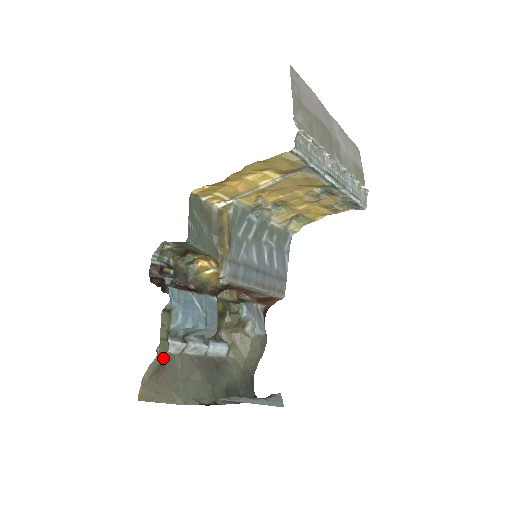
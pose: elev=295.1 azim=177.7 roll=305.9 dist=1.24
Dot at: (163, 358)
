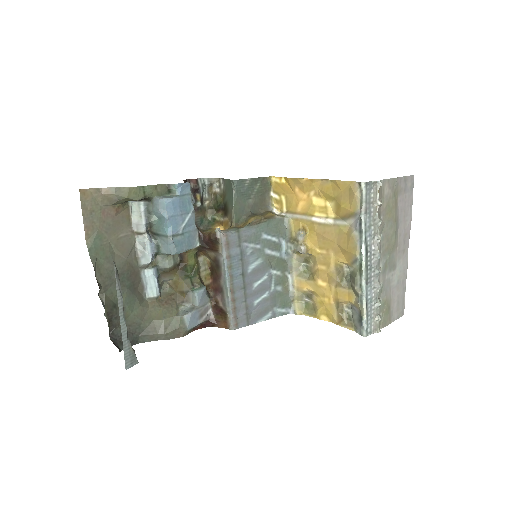
Dot at: (127, 197)
